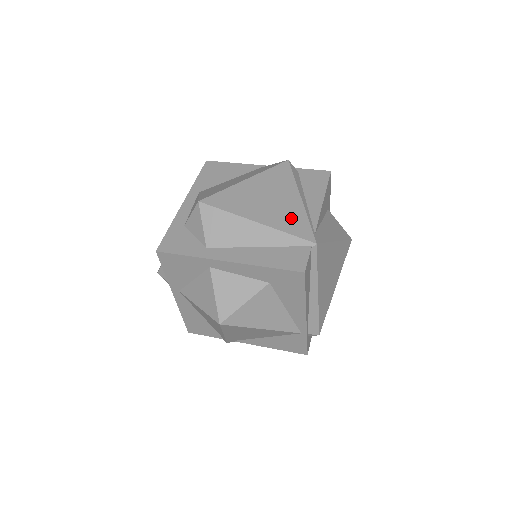
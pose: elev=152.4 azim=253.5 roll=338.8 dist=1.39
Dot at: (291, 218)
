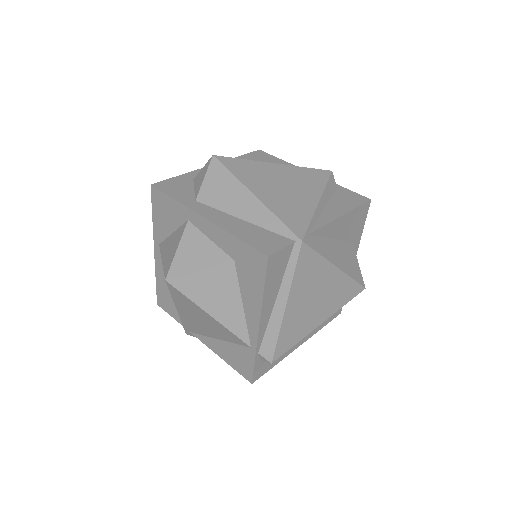
Dot at: (293, 210)
